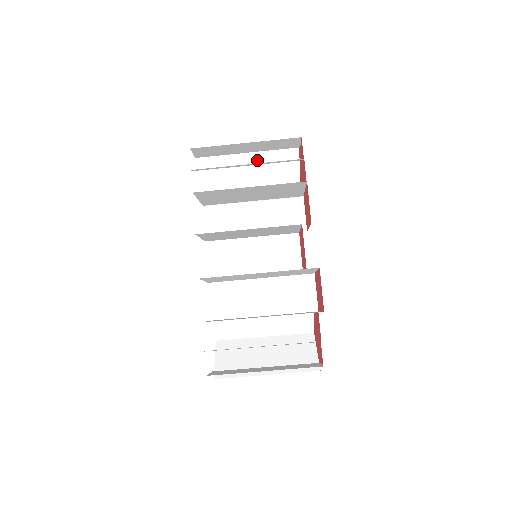
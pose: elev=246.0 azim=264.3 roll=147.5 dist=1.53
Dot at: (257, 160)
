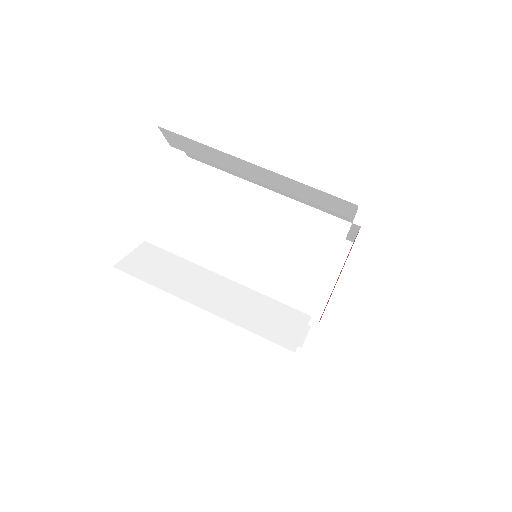
Dot at: occluded
